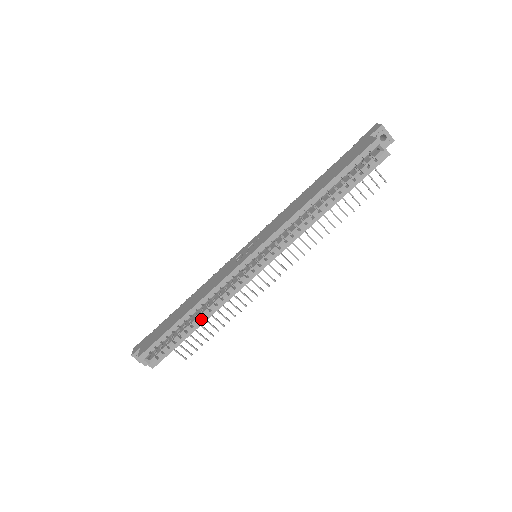
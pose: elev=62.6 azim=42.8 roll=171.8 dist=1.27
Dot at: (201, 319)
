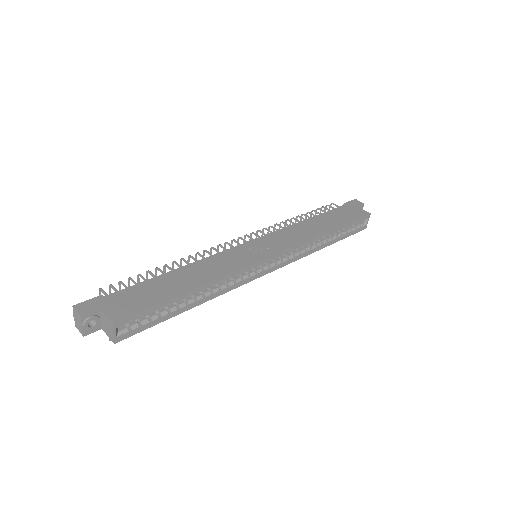
Dot at: (200, 300)
